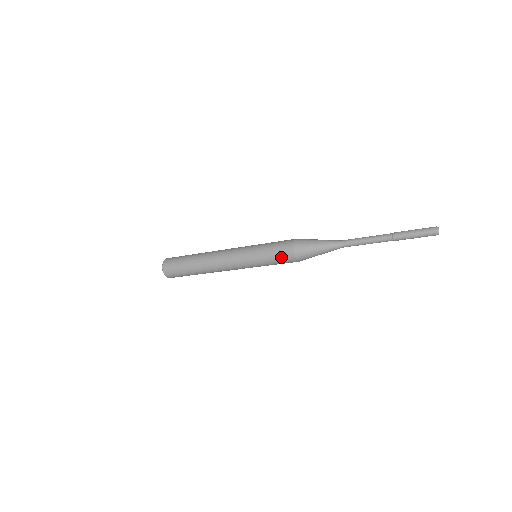
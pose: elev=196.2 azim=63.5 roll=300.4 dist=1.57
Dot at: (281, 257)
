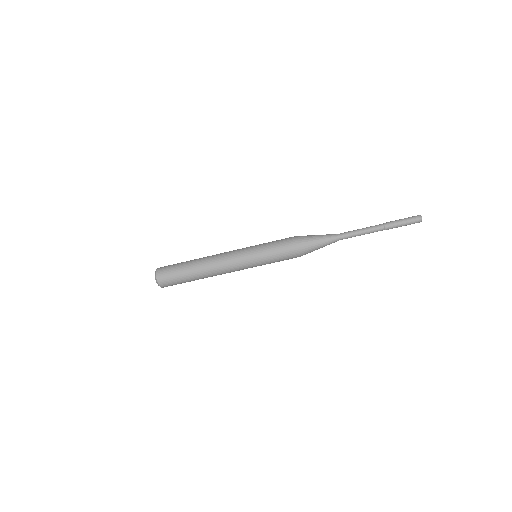
Dot at: (283, 246)
